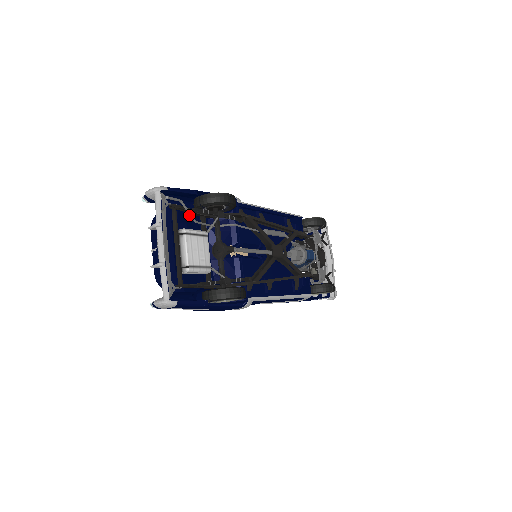
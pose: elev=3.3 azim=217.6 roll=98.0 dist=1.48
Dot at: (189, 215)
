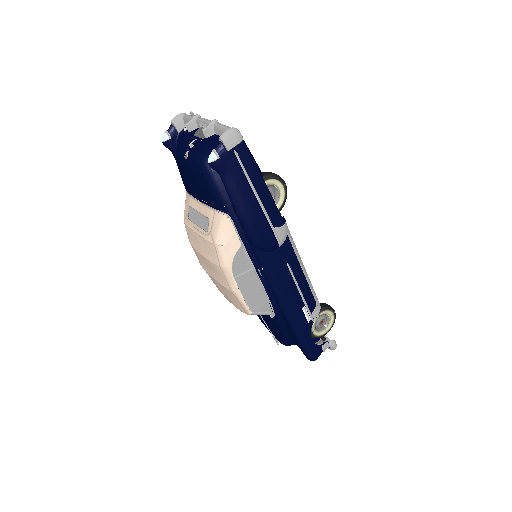
Dot at: occluded
